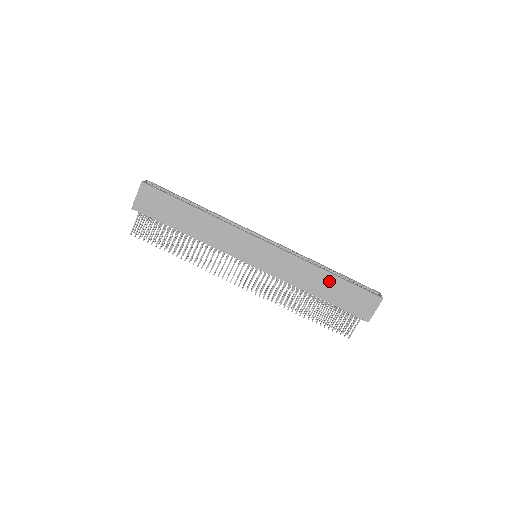
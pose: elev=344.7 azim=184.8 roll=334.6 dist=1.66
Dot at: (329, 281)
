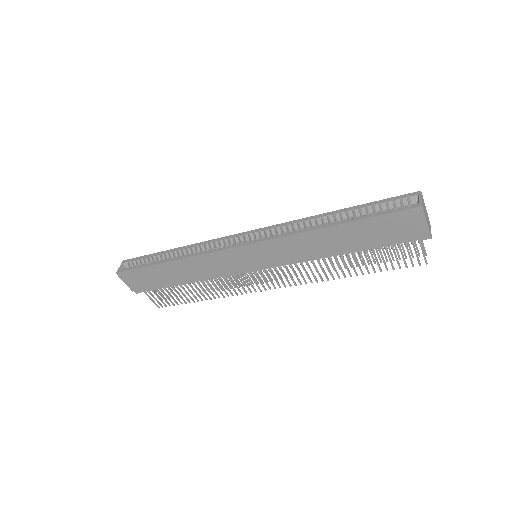
Dot at: (341, 233)
